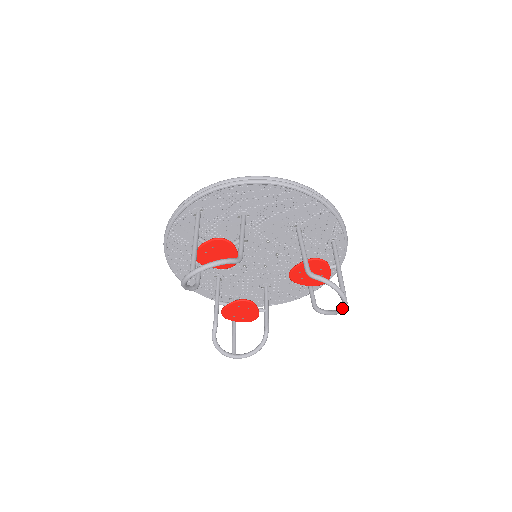
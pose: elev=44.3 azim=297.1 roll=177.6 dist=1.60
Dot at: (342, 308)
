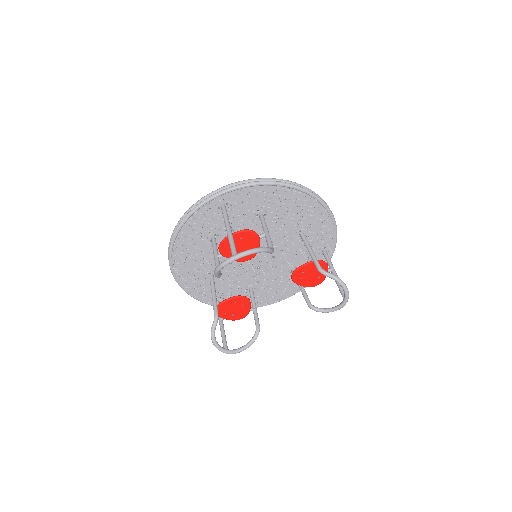
Dot at: (341, 305)
